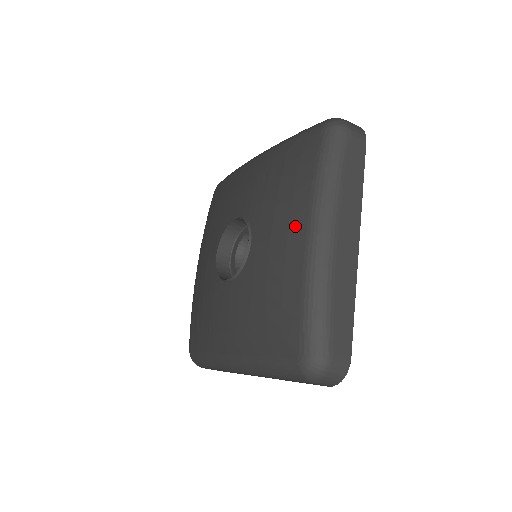
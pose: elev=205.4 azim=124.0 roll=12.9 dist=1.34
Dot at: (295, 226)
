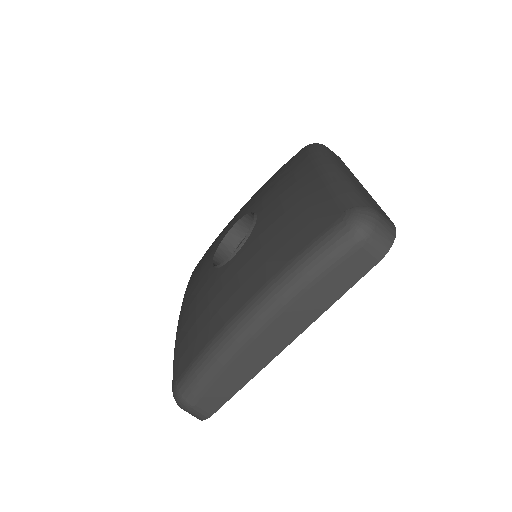
Dot at: (302, 174)
